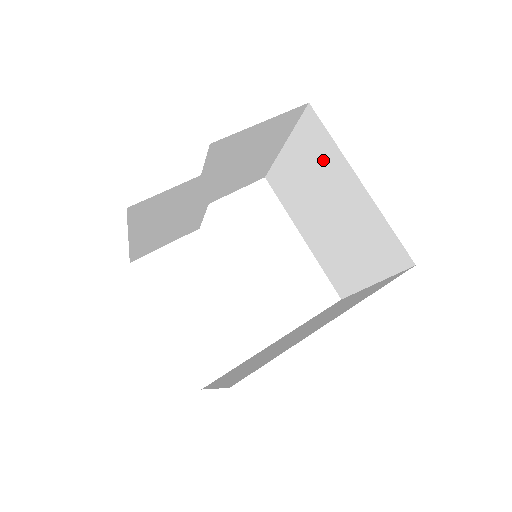
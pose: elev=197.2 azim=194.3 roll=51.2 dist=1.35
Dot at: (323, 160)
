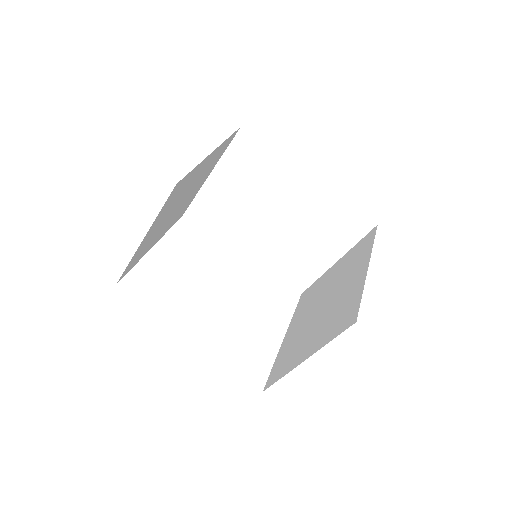
Dot at: (355, 261)
